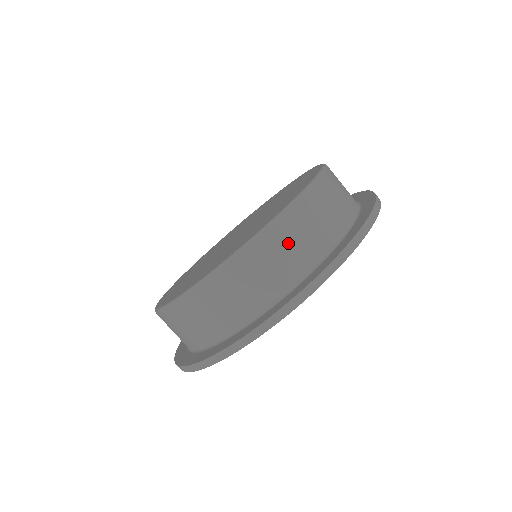
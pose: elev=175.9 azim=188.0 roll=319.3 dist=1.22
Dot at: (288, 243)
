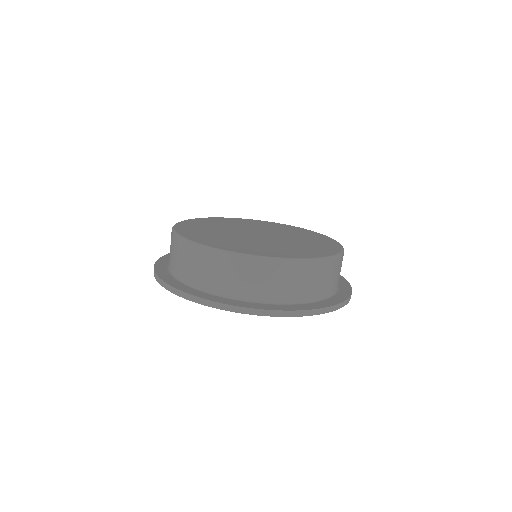
Dot at: (265, 277)
